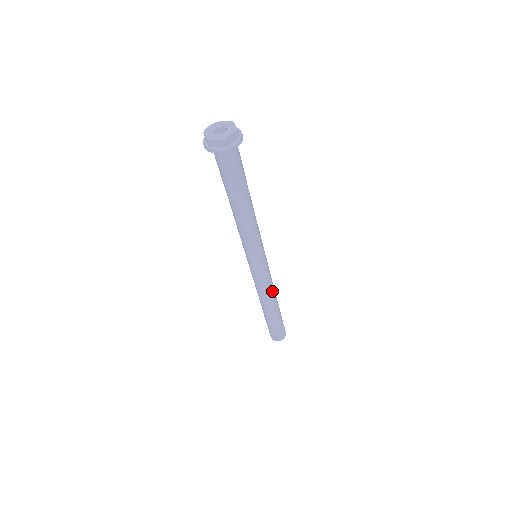
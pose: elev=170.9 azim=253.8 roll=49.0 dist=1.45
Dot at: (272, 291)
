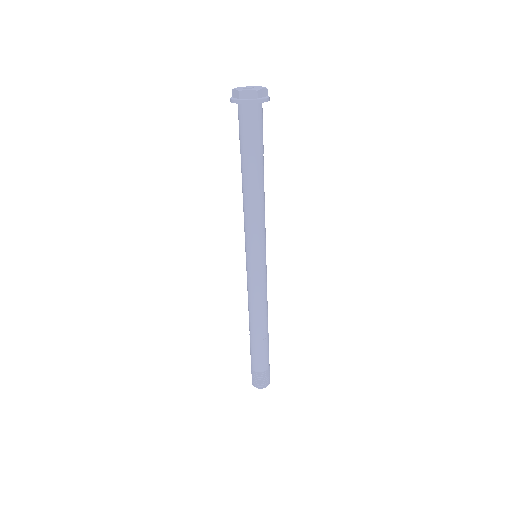
Dot at: (266, 307)
